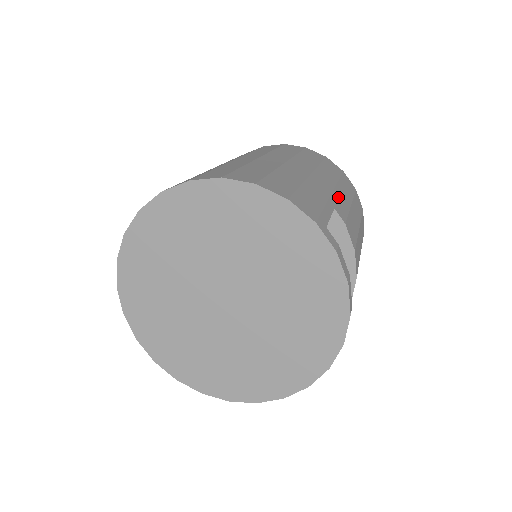
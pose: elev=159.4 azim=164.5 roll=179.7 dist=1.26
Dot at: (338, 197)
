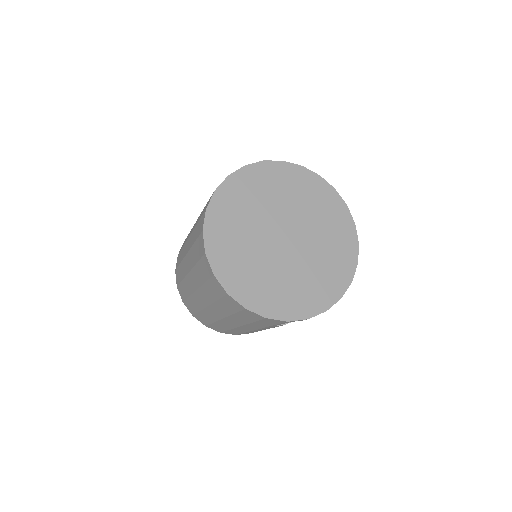
Dot at: occluded
